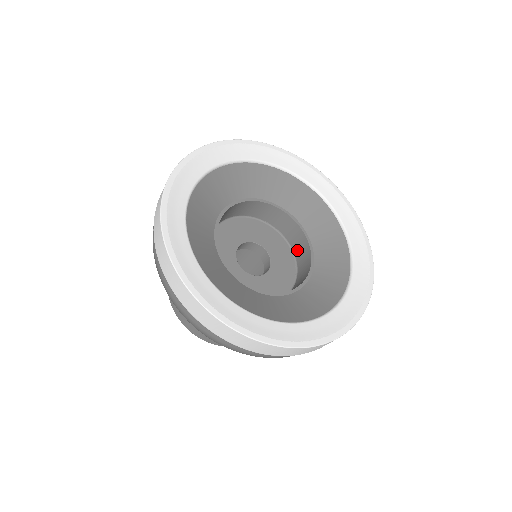
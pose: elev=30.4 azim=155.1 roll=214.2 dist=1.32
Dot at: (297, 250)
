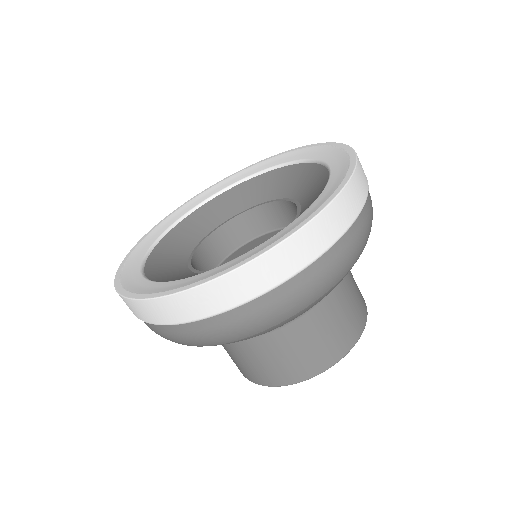
Dot at: occluded
